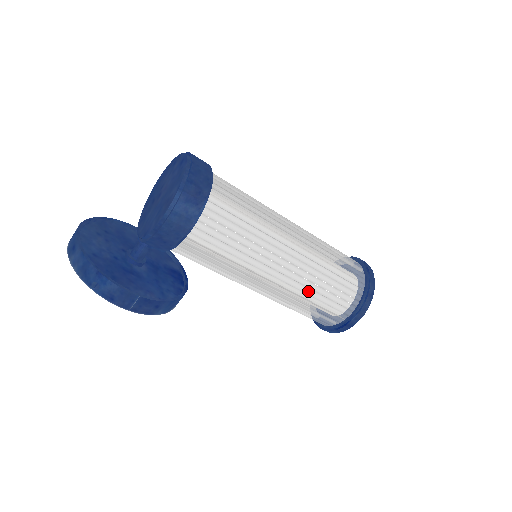
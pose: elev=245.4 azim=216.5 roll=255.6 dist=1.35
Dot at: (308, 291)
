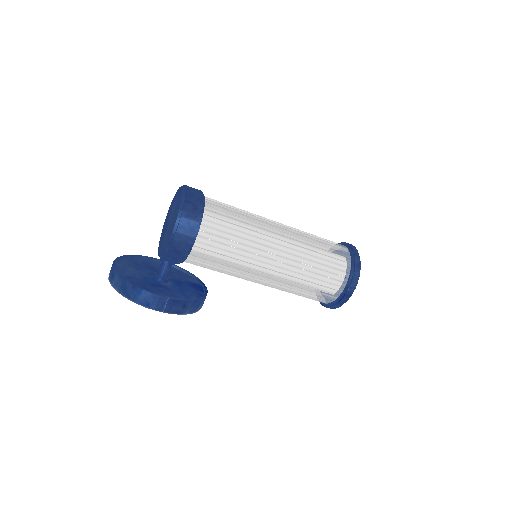
Dot at: (303, 272)
